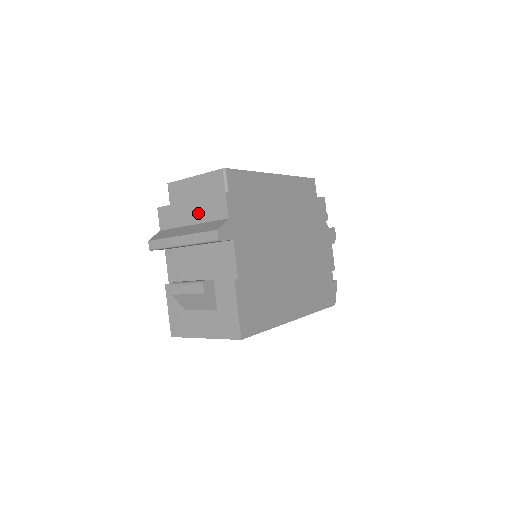
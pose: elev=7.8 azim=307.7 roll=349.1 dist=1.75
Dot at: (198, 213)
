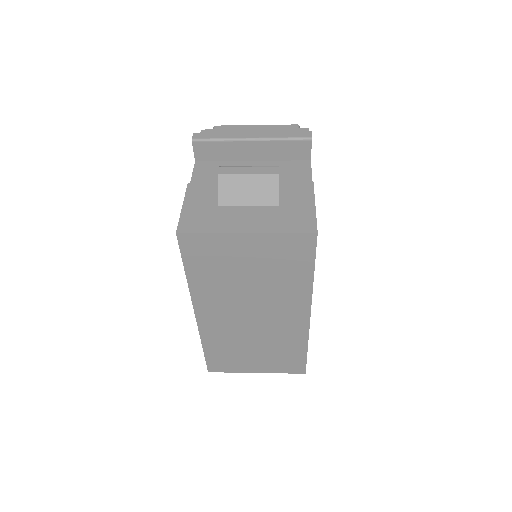
Dot at: occluded
